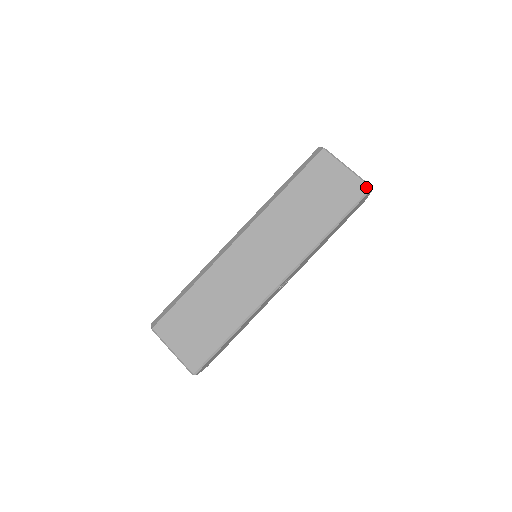
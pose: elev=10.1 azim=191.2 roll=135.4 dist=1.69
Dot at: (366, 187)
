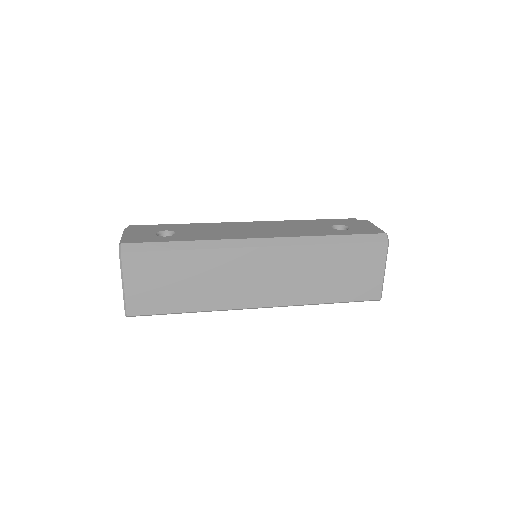
Dot at: (378, 297)
